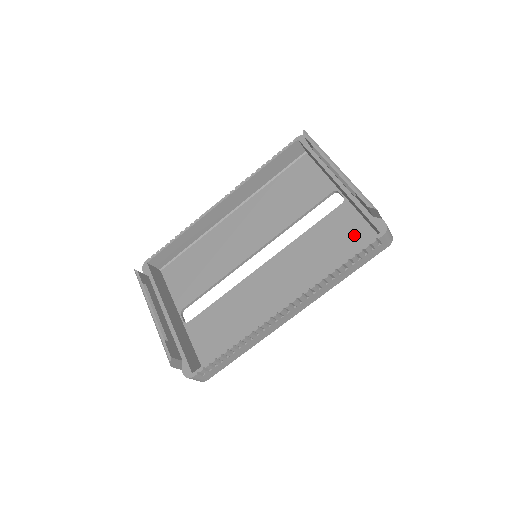
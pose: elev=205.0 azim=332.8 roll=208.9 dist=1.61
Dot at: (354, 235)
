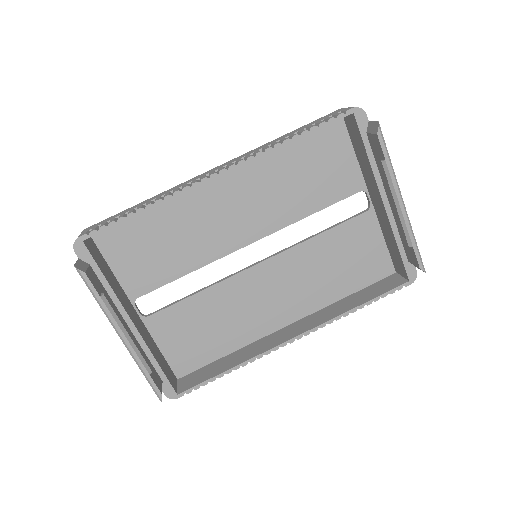
Dot at: (369, 254)
